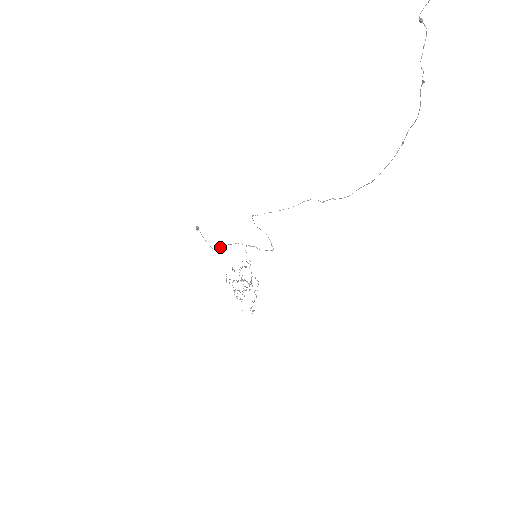
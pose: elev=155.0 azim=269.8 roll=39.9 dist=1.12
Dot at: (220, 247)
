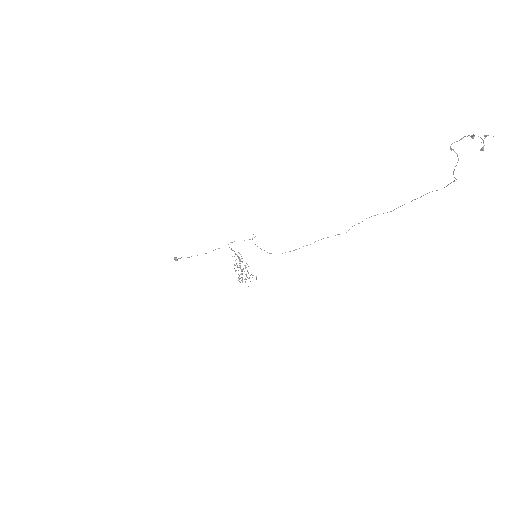
Dot at: occluded
